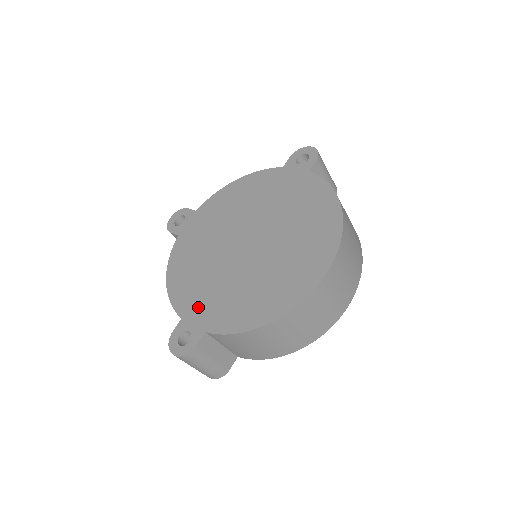
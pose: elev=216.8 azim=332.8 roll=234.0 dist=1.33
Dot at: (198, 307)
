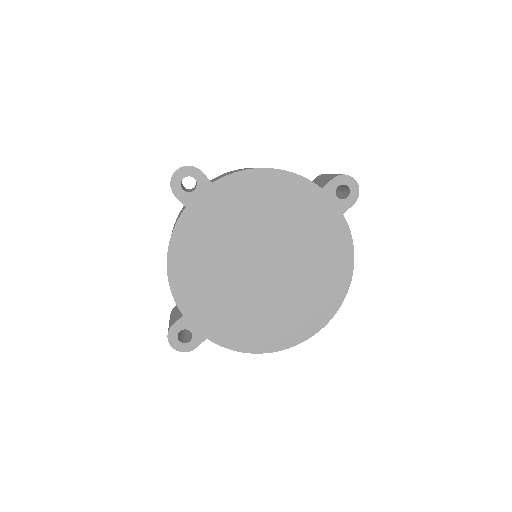
Dot at: (202, 311)
